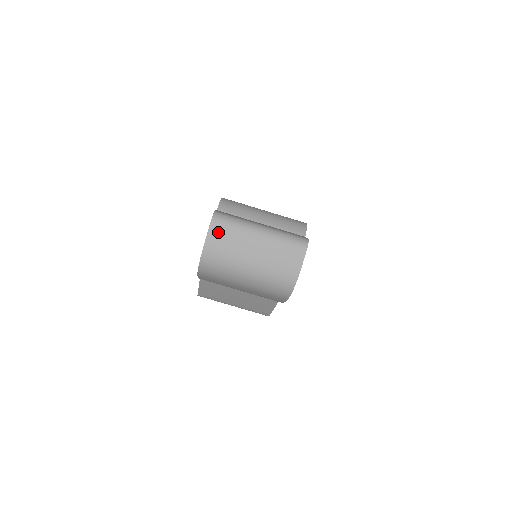
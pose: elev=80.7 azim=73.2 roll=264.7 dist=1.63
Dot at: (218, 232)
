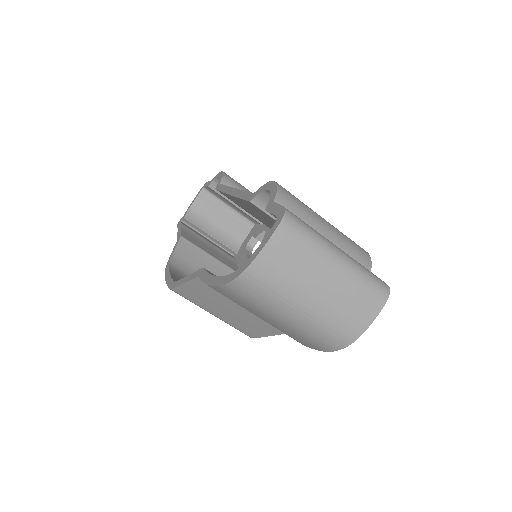
Dot at: (284, 243)
